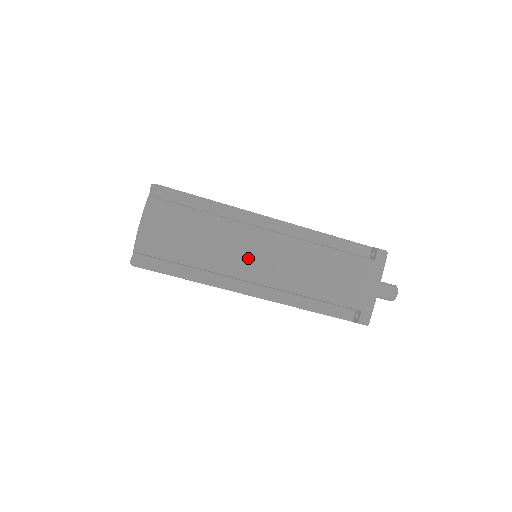
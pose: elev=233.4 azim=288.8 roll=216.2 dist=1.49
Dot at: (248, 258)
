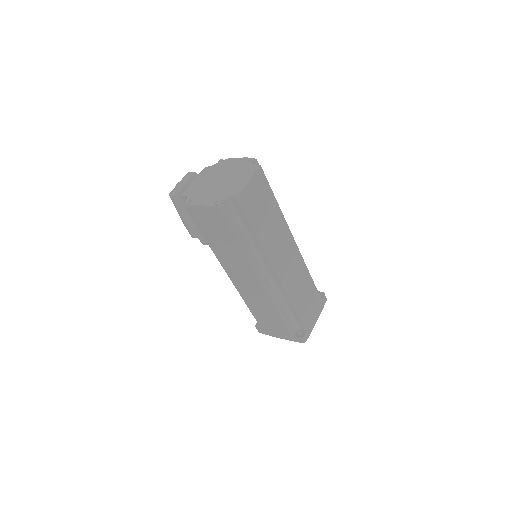
Dot at: (282, 253)
